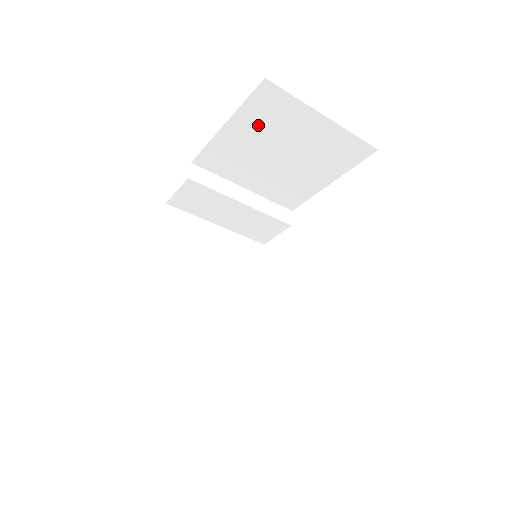
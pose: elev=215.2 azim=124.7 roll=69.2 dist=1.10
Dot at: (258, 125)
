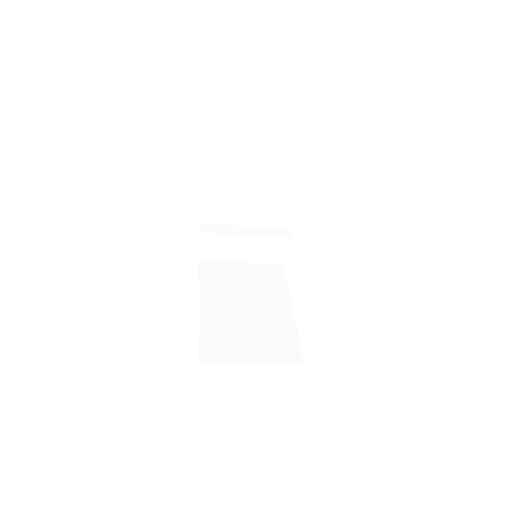
Dot at: (224, 175)
